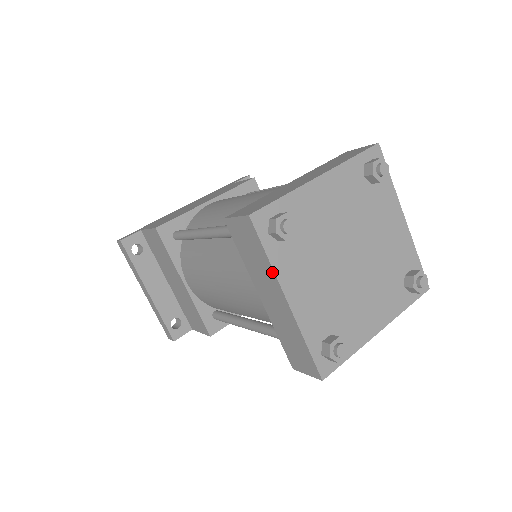
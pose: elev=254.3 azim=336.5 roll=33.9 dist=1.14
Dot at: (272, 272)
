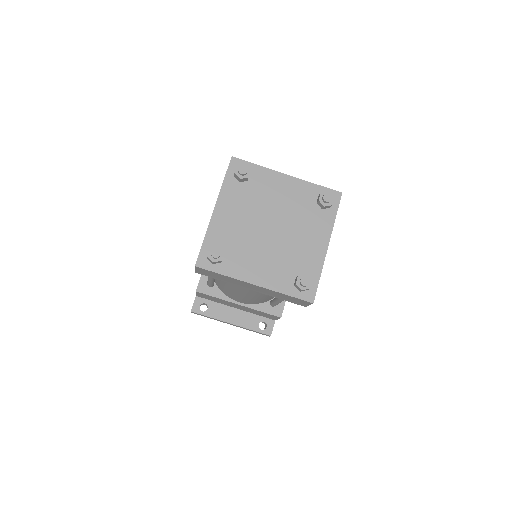
Dot at: (233, 279)
